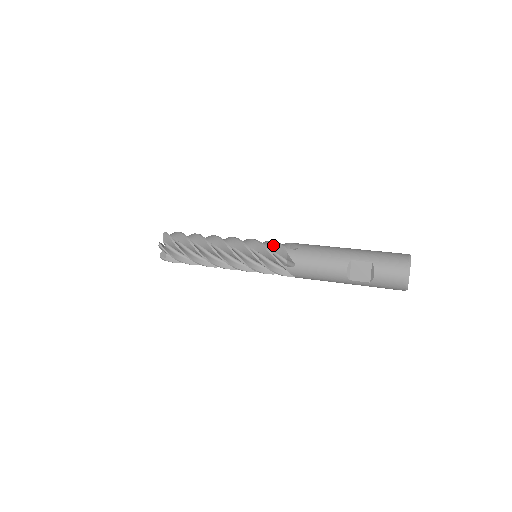
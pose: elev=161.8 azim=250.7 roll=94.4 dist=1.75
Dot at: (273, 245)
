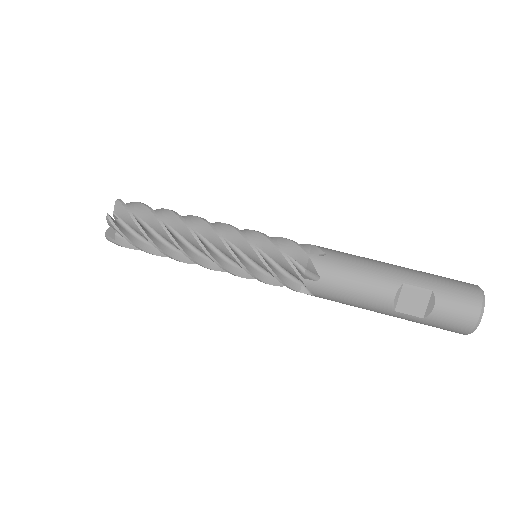
Dot at: (286, 244)
